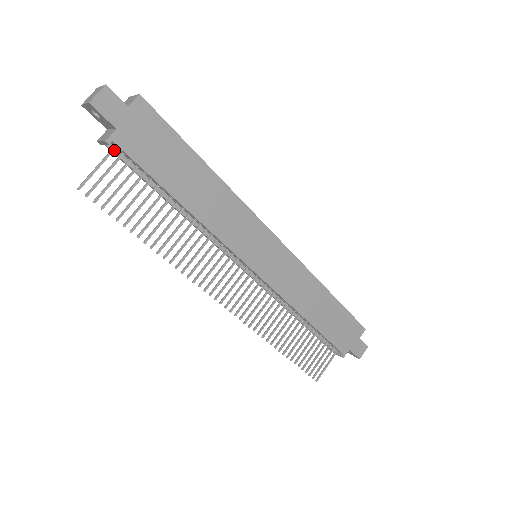
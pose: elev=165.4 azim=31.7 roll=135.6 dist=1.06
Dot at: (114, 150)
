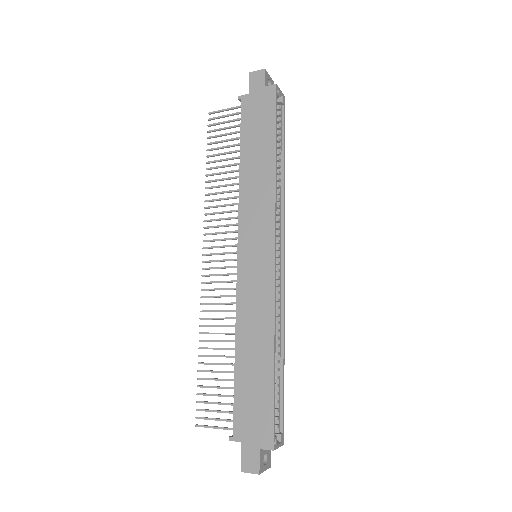
Dot at: occluded
